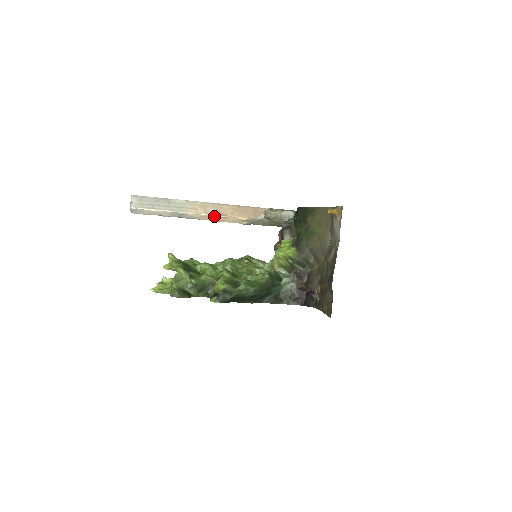
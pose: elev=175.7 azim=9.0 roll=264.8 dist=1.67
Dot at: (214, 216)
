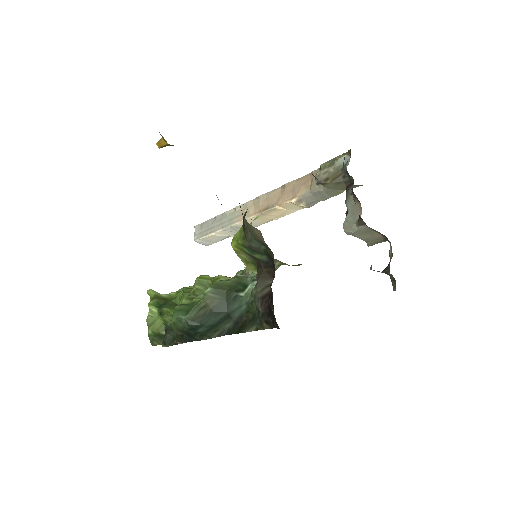
Dot at: (263, 214)
